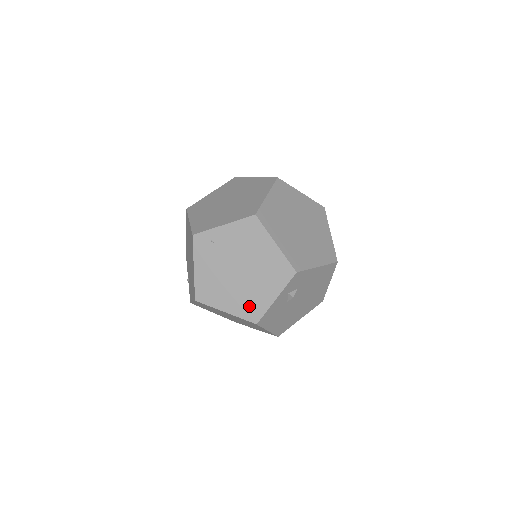
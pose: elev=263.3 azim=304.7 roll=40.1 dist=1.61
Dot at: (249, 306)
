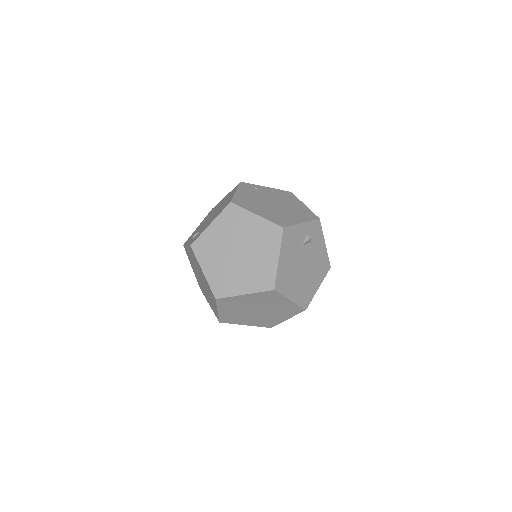
Dot at: (279, 218)
